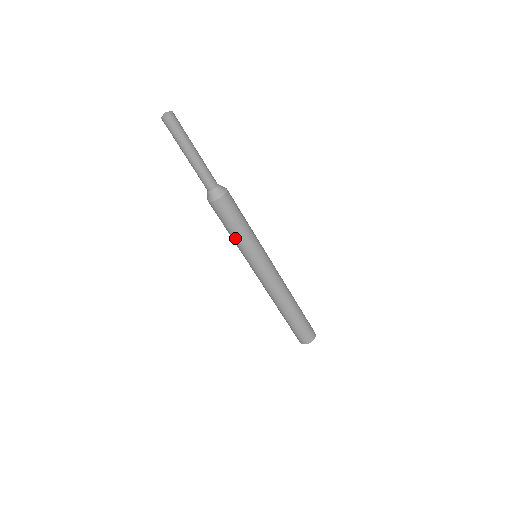
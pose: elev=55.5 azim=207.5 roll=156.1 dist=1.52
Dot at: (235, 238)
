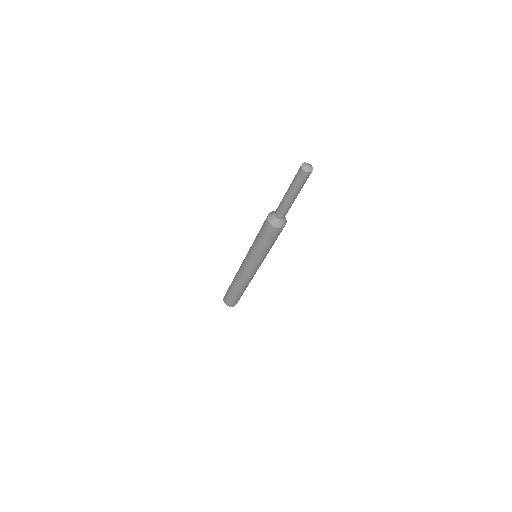
Dot at: (261, 248)
